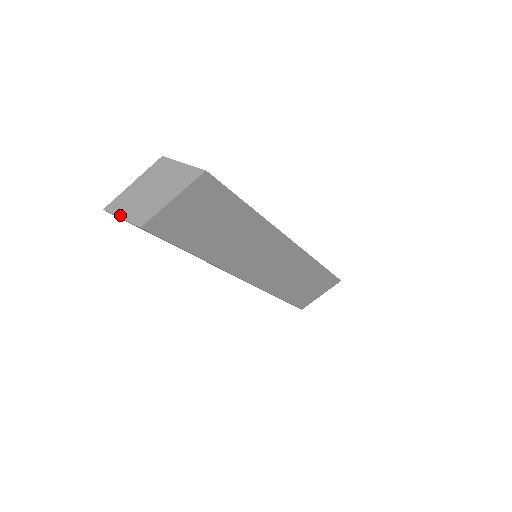
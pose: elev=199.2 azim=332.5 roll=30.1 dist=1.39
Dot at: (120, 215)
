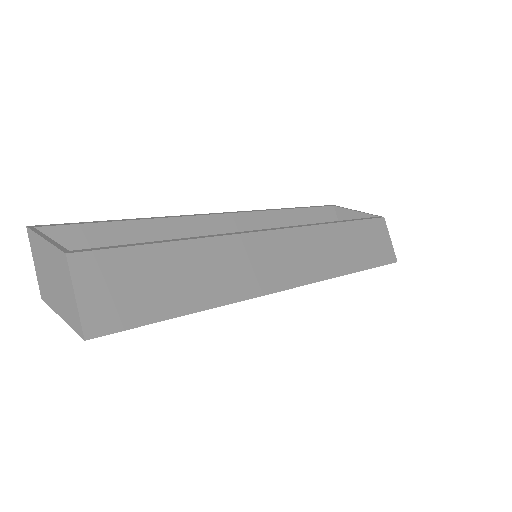
Dot at: (33, 258)
